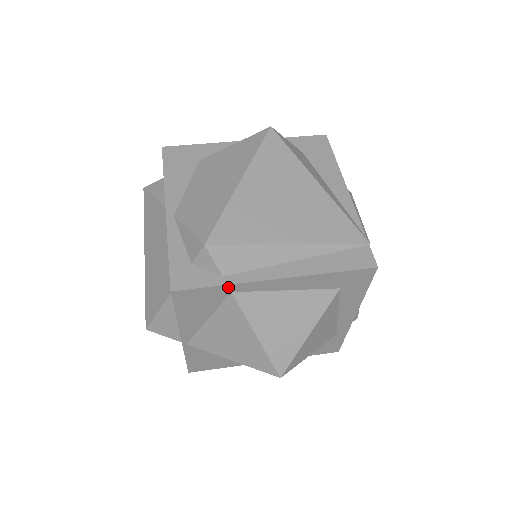
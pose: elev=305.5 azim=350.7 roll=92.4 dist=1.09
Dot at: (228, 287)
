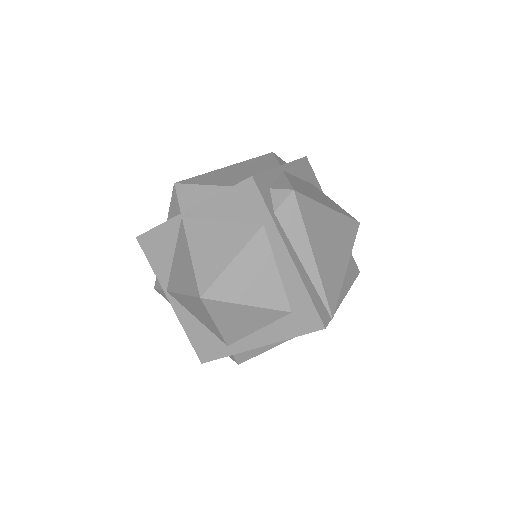
Dot at: (269, 219)
